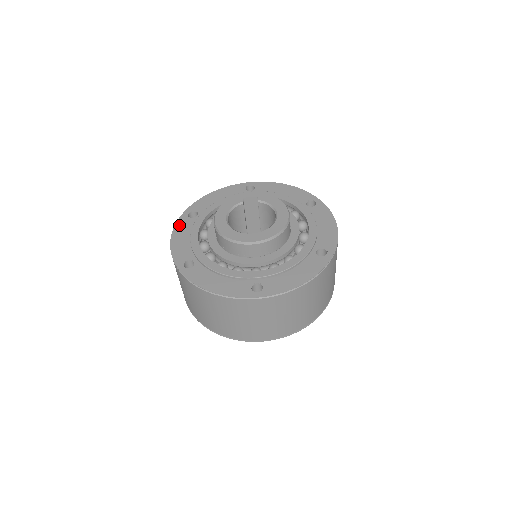
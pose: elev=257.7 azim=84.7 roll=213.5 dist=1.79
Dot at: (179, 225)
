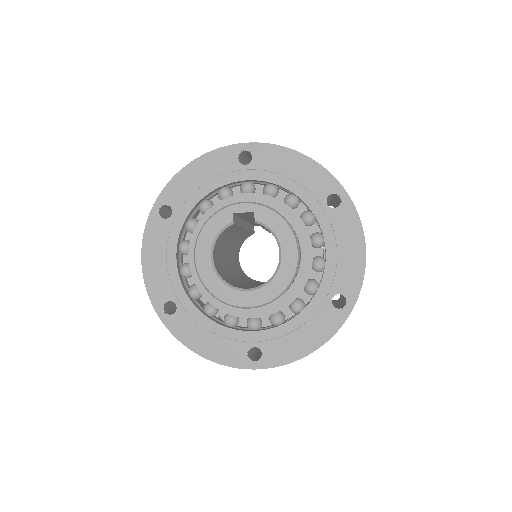
Dot at: (149, 233)
